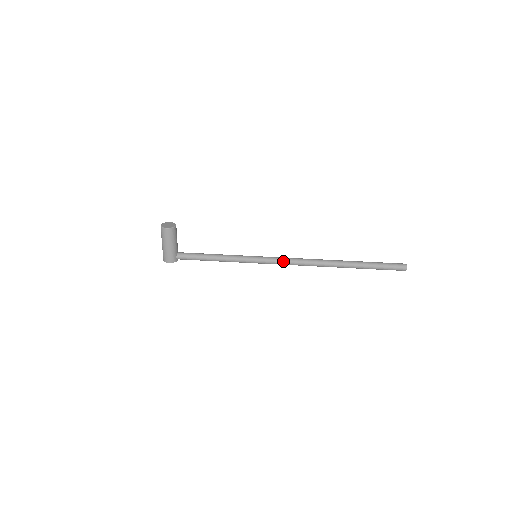
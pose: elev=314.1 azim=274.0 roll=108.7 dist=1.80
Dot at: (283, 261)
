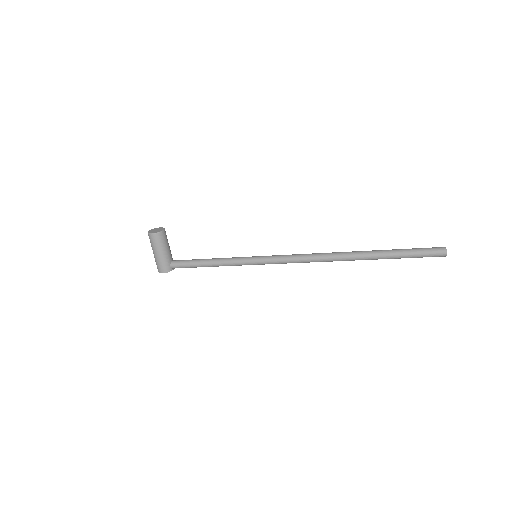
Dot at: (287, 259)
